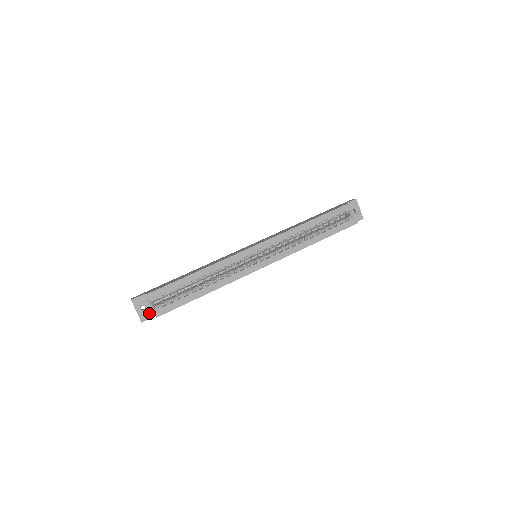
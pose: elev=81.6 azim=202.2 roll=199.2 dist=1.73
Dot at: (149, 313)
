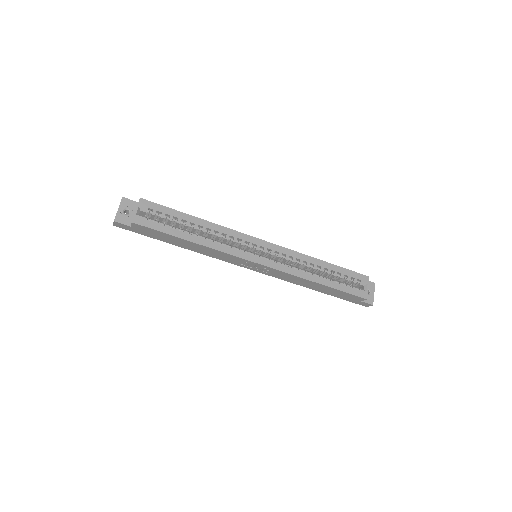
Dot at: (127, 219)
